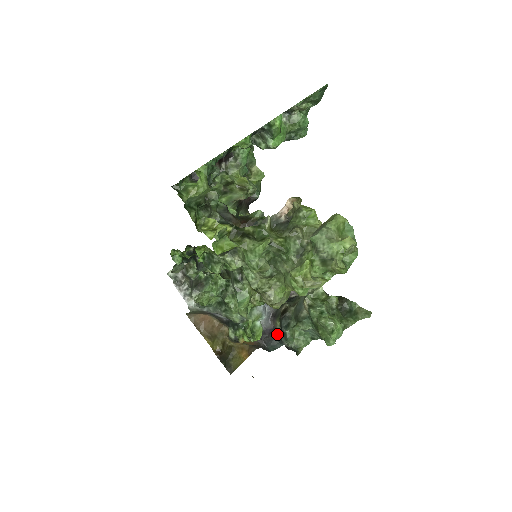
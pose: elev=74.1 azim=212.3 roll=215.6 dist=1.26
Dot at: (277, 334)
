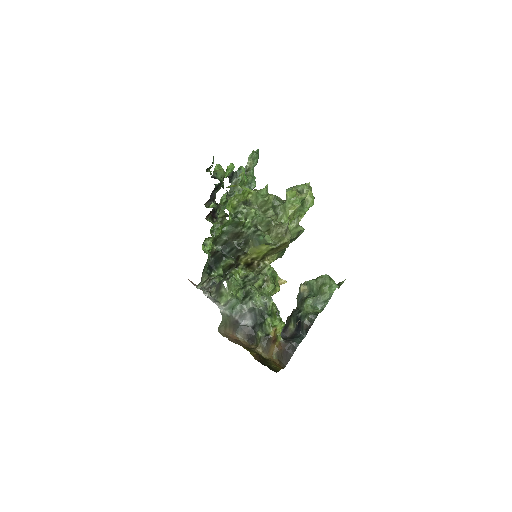
Dot at: (295, 334)
